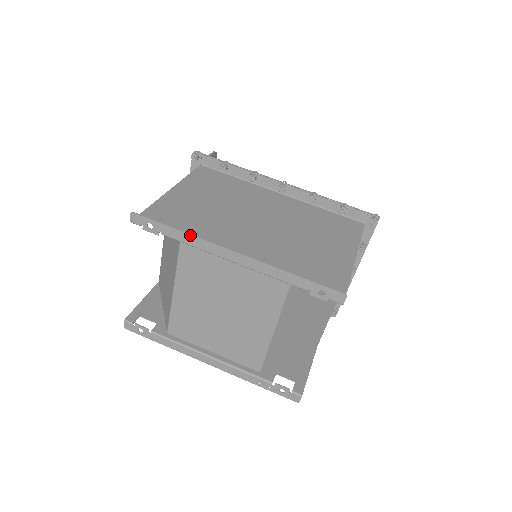
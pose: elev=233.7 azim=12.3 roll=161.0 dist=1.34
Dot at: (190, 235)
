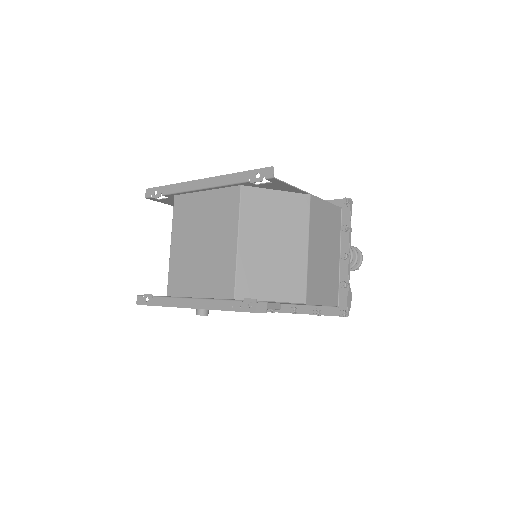
Dot at: (177, 184)
